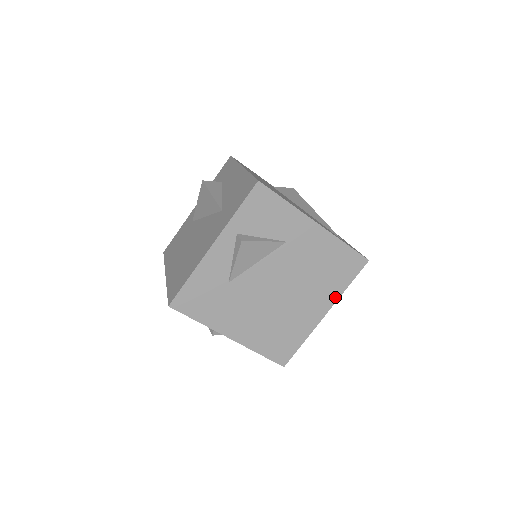
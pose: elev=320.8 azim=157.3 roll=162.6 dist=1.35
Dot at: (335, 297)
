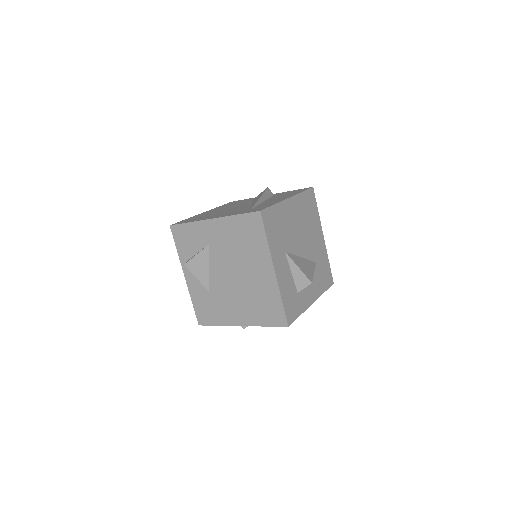
Dot at: (267, 253)
